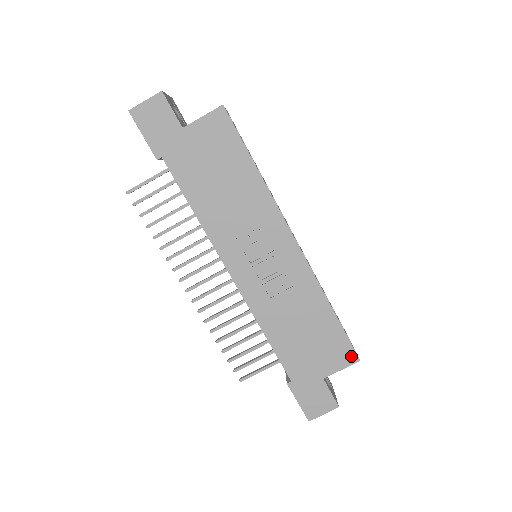
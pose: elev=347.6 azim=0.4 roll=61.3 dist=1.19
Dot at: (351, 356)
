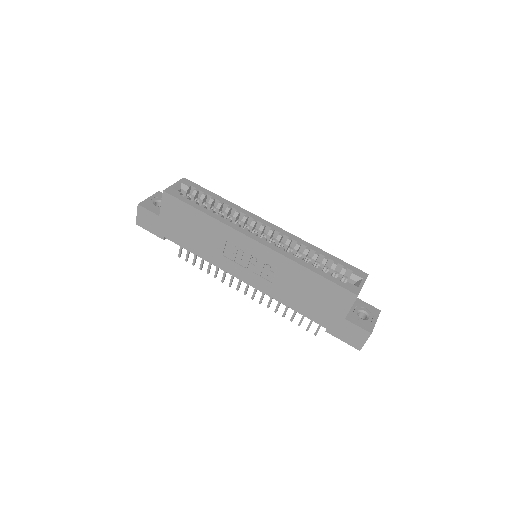
Dot at: (349, 296)
